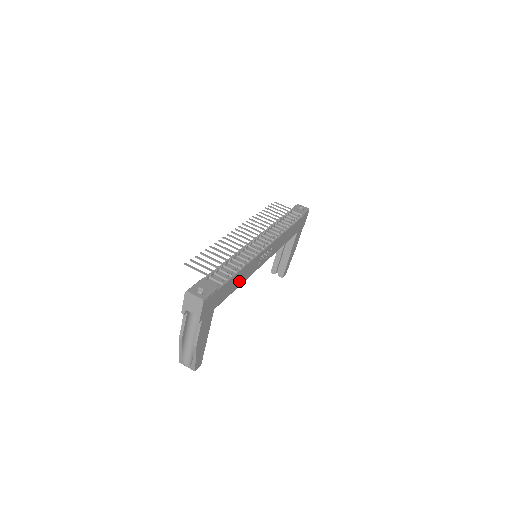
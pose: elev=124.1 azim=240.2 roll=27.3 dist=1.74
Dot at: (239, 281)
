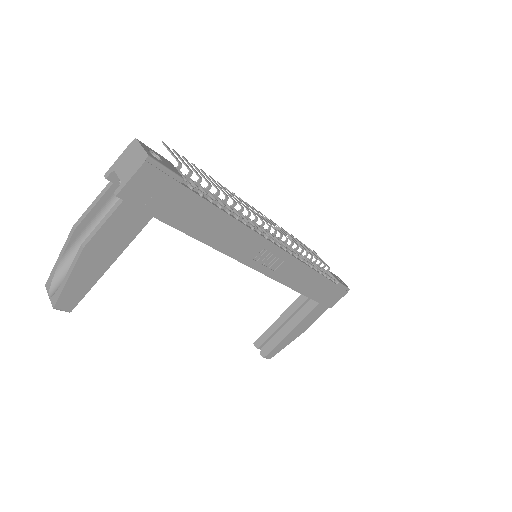
Dot at: (215, 235)
